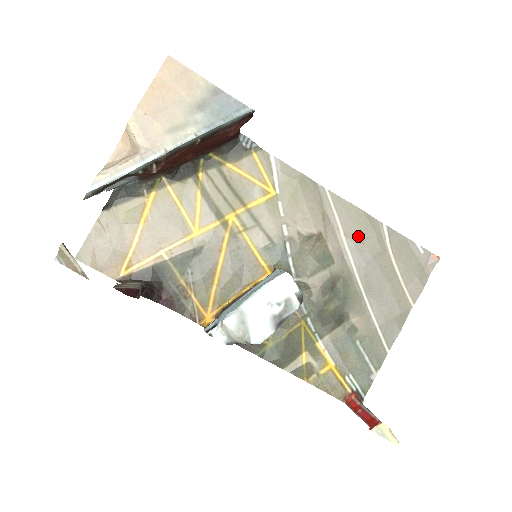
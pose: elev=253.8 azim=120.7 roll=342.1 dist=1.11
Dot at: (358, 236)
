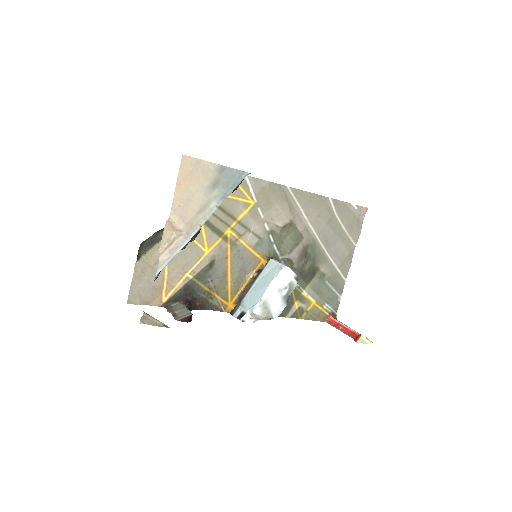
Dot at: (315, 213)
